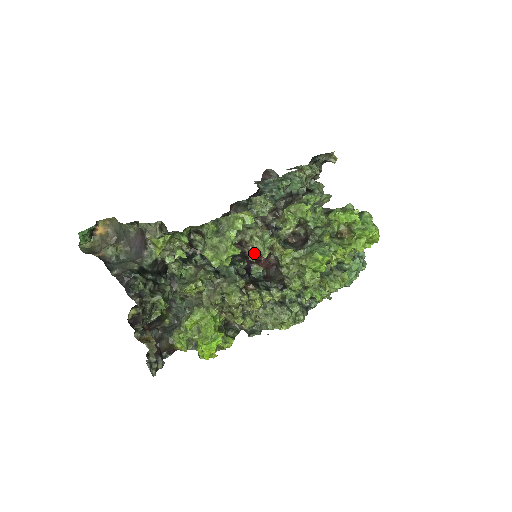
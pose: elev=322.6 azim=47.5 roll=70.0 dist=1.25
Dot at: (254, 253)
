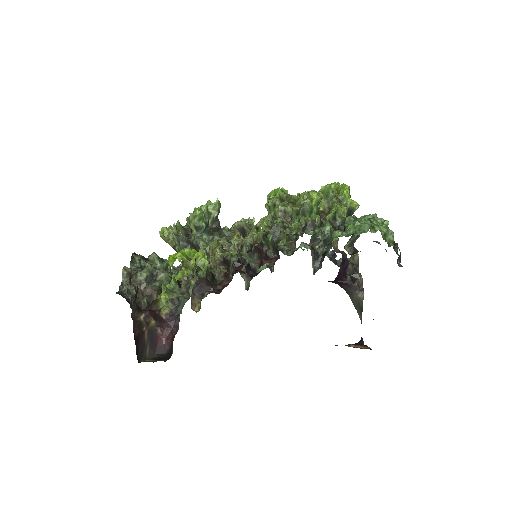
Dot at: occluded
